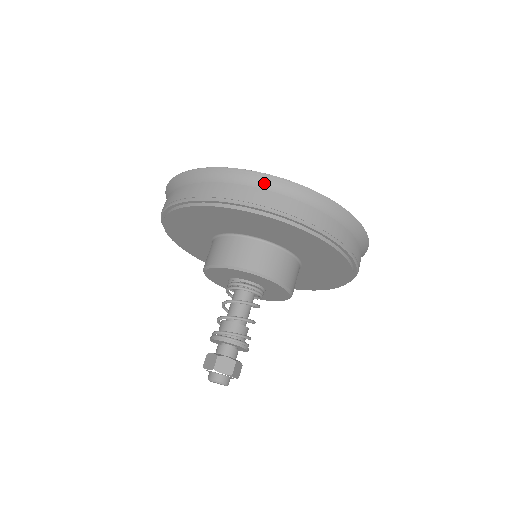
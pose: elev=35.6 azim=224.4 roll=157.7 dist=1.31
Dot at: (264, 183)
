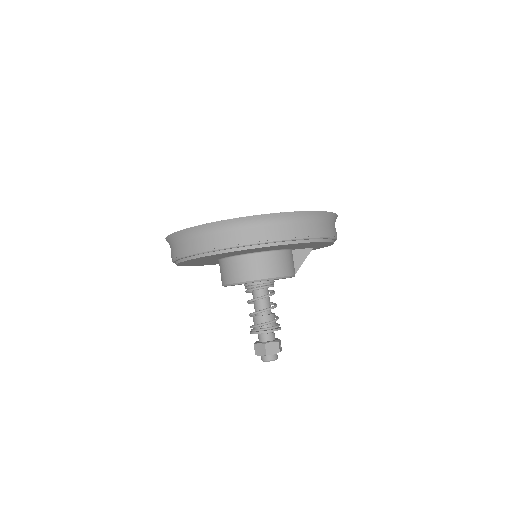
Dot at: (179, 238)
